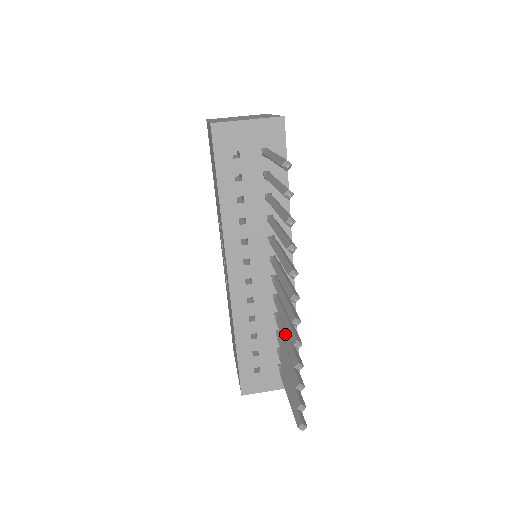
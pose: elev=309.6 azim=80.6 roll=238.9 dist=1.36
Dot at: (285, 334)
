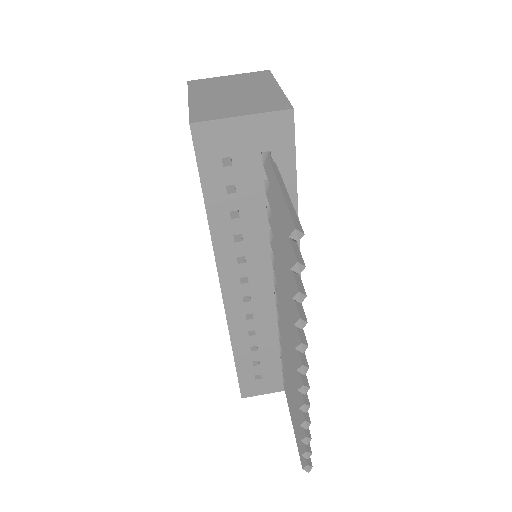
Dot at: occluded
